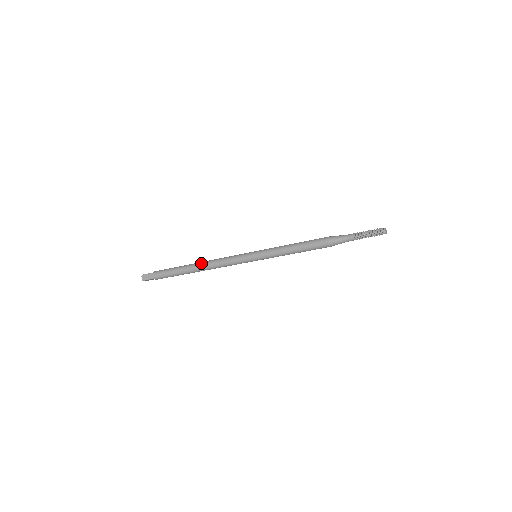
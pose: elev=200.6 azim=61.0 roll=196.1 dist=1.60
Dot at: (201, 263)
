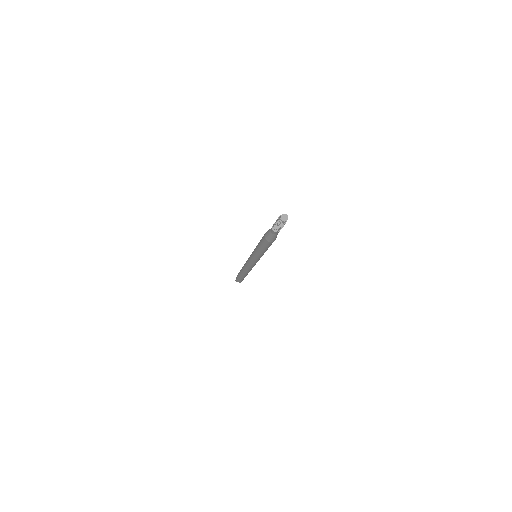
Dot at: (243, 270)
